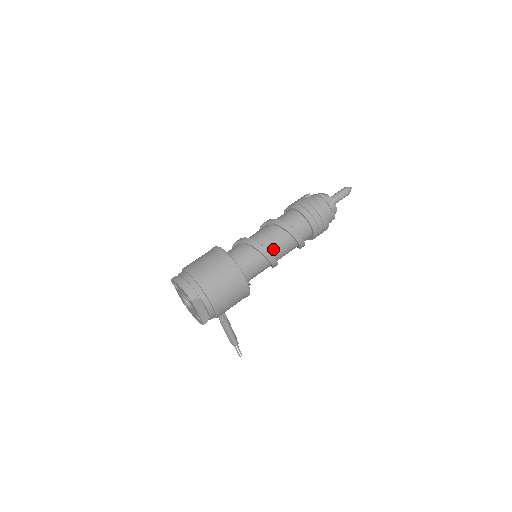
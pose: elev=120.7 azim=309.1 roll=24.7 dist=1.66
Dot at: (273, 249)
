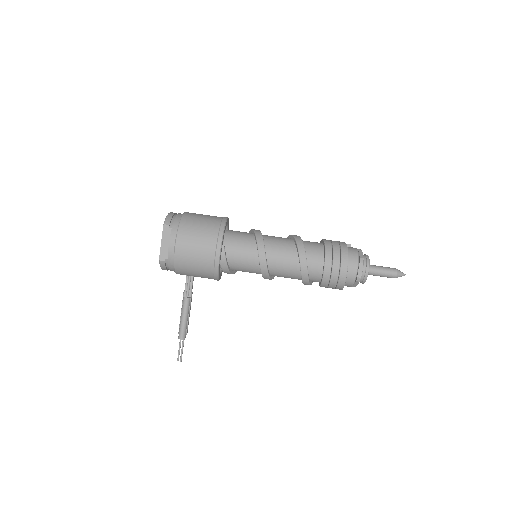
Dot at: (271, 250)
